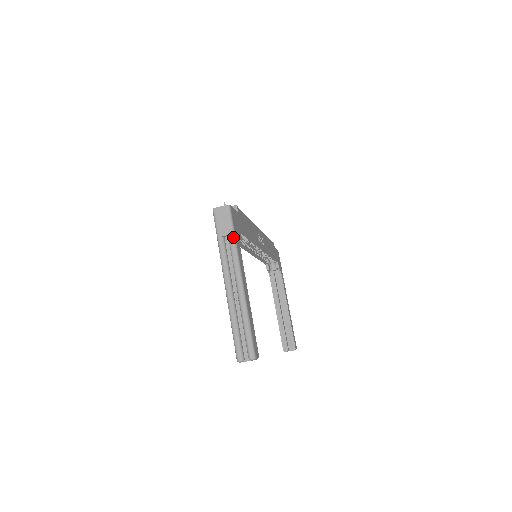
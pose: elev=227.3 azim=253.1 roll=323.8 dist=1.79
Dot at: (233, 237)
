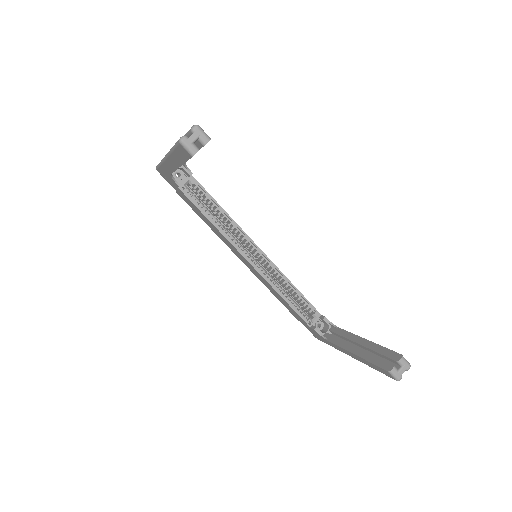
Dot at: occluded
